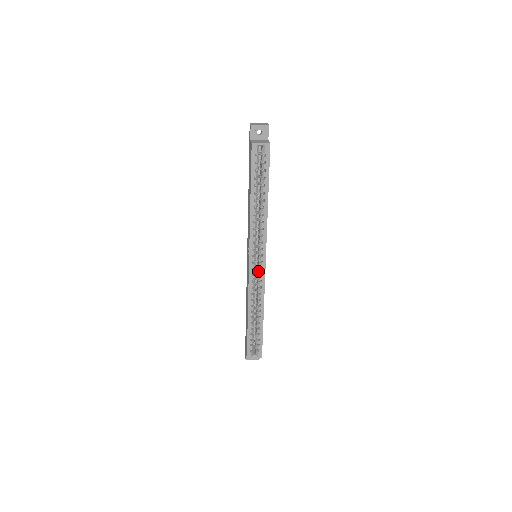
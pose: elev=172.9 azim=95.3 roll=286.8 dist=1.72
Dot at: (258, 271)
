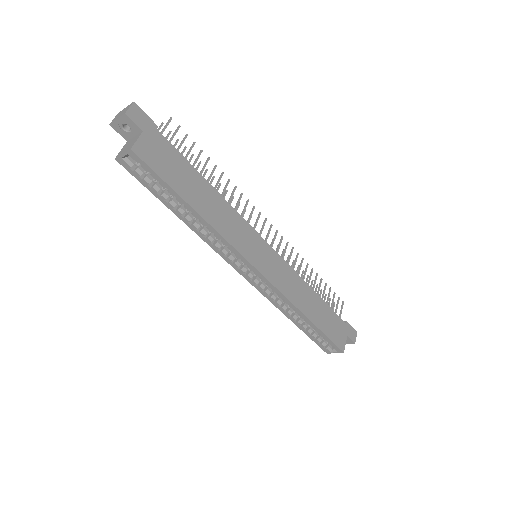
Dot at: (261, 279)
